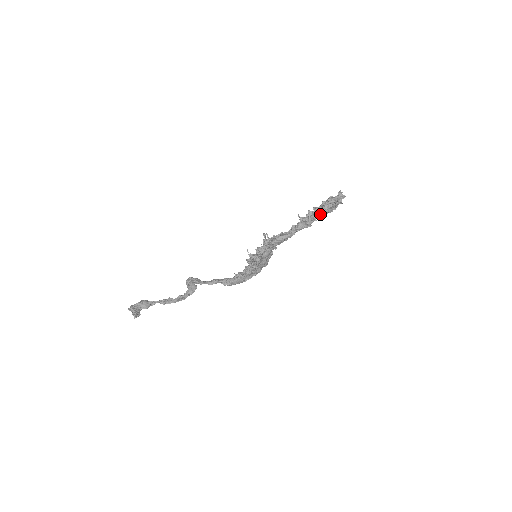
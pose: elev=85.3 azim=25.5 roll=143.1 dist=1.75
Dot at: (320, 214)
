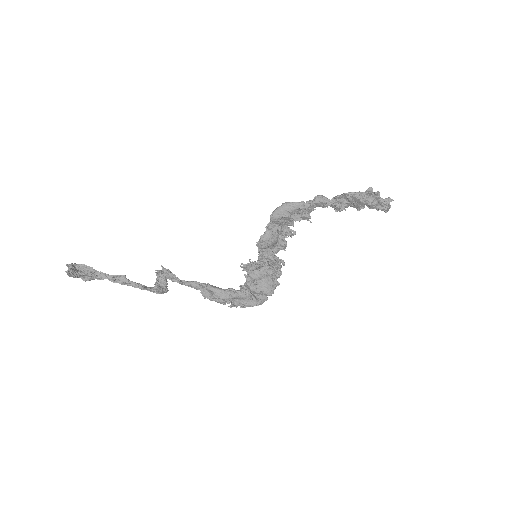
Dot at: (350, 194)
